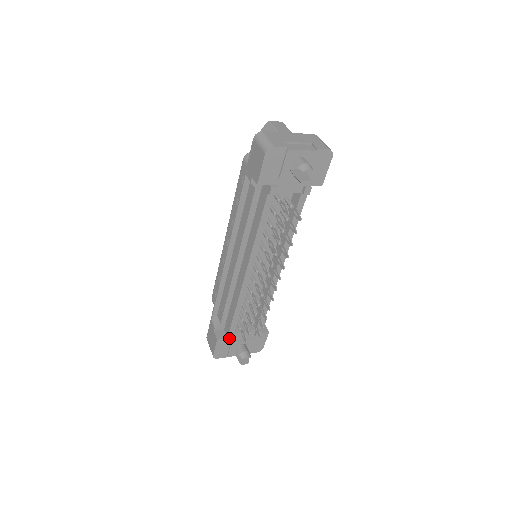
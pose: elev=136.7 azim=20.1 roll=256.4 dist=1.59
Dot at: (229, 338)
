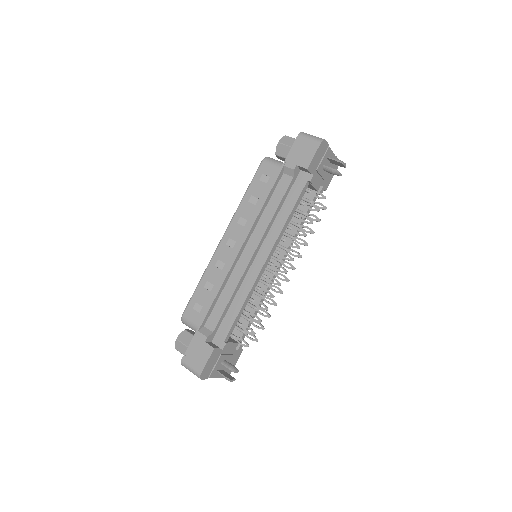
Dot at: (224, 347)
